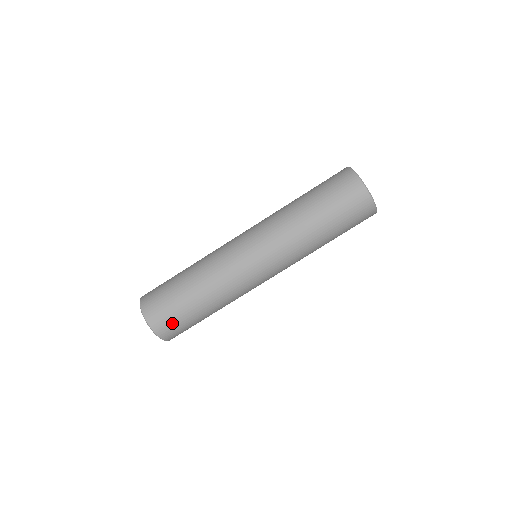
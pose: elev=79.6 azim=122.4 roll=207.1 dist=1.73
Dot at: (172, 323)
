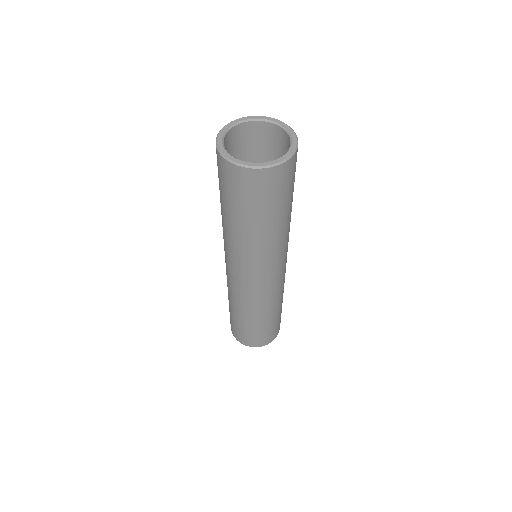
Dot at: (238, 332)
